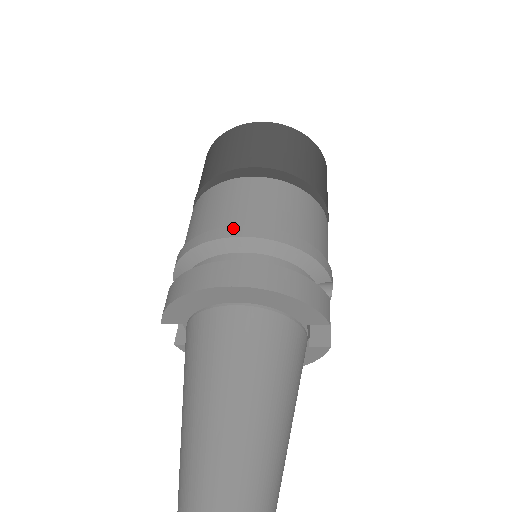
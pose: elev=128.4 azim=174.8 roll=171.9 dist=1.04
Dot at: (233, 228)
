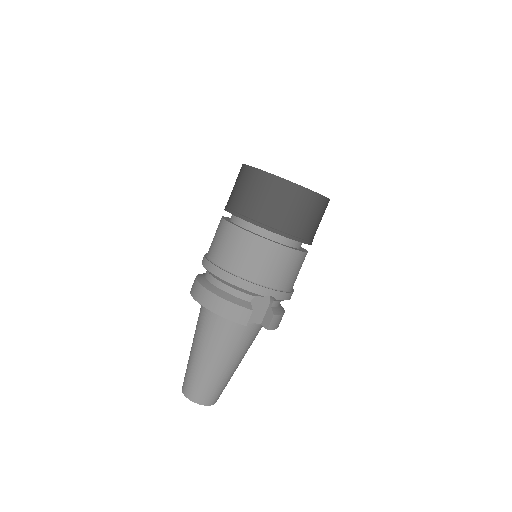
Dot at: (206, 261)
